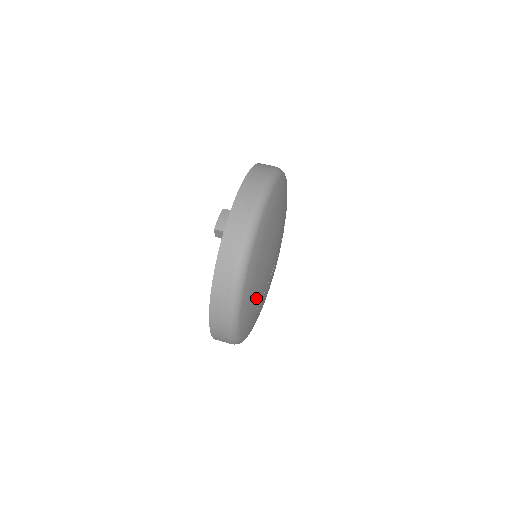
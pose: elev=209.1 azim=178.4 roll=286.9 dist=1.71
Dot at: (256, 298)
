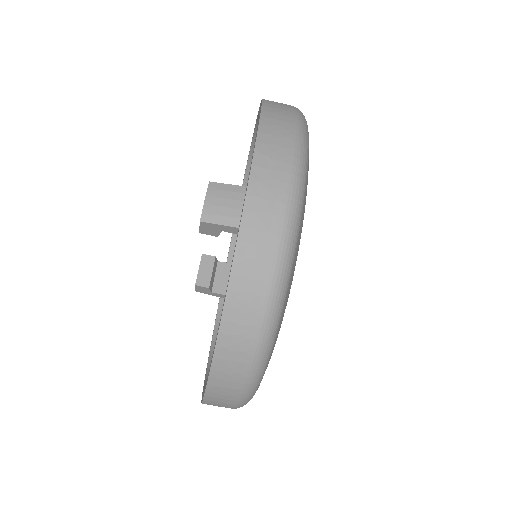
Dot at: occluded
